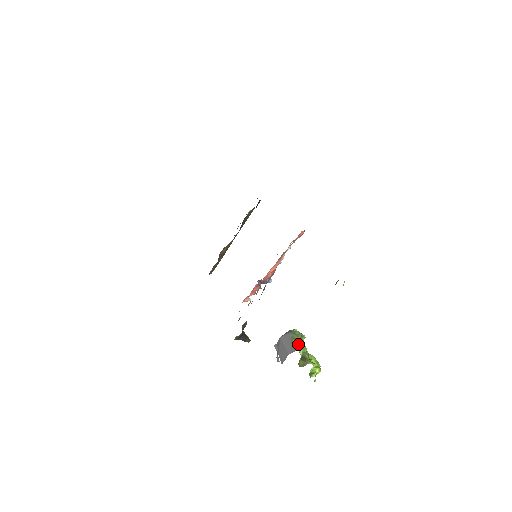
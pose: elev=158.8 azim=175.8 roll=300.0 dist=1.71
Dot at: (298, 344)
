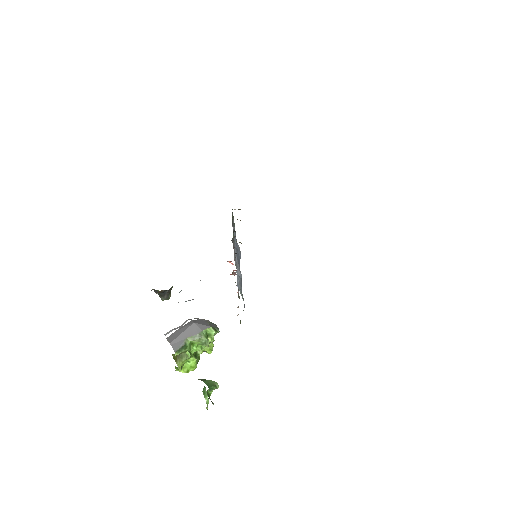
Dot at: (196, 343)
